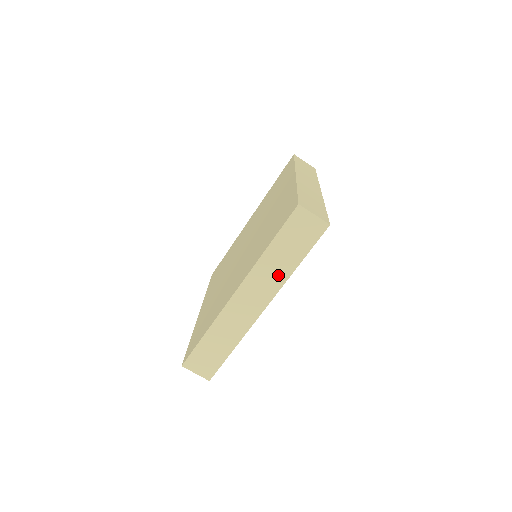
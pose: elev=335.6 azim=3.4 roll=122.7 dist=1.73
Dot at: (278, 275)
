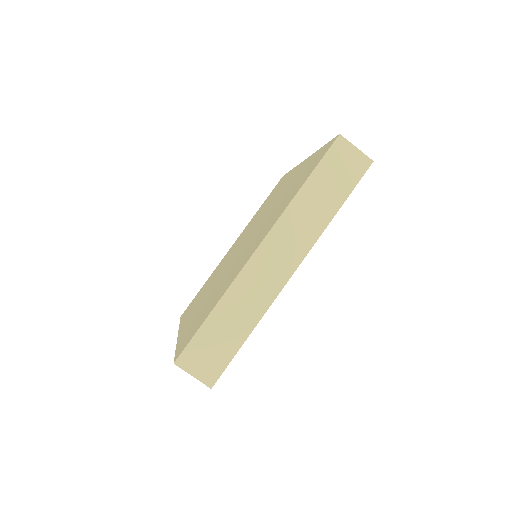
Dot at: (313, 223)
